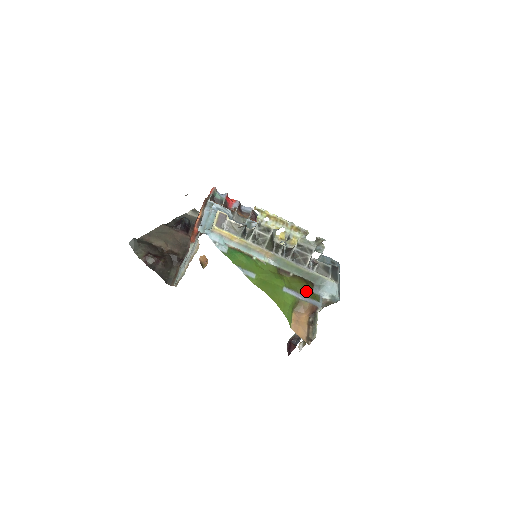
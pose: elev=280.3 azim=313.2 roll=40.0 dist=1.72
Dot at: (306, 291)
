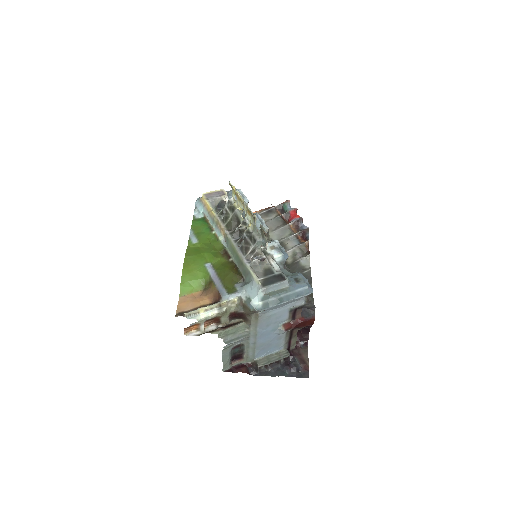
Dot at: (225, 277)
